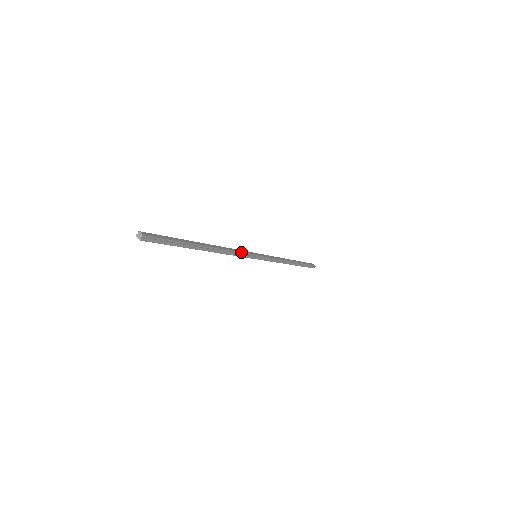
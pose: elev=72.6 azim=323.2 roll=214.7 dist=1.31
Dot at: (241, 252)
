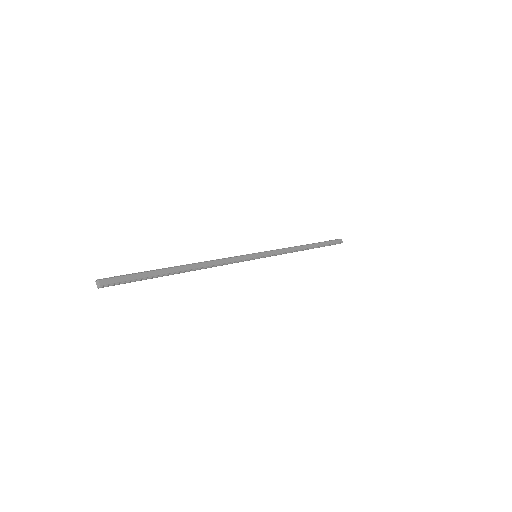
Dot at: (234, 261)
